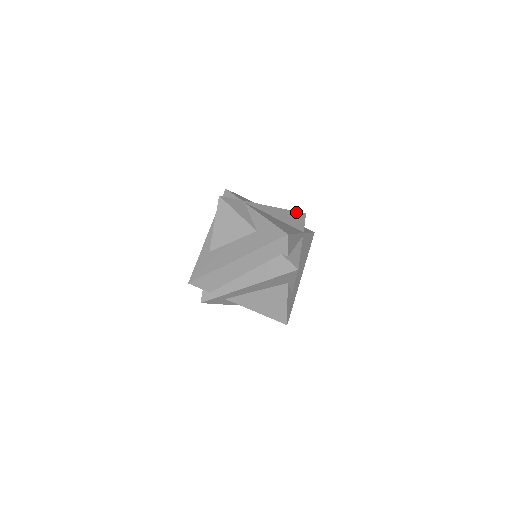
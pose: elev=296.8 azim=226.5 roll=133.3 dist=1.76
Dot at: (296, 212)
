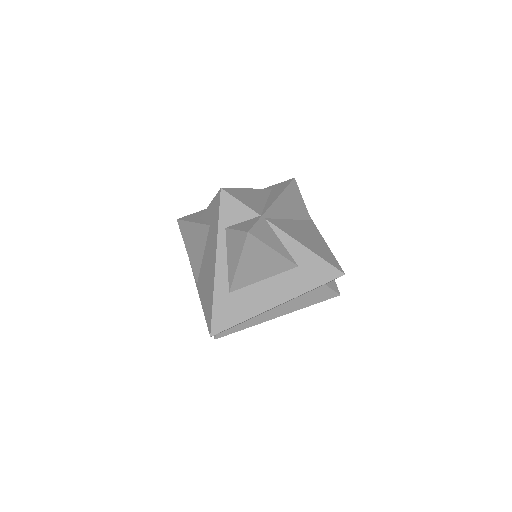
Dot at: (291, 185)
